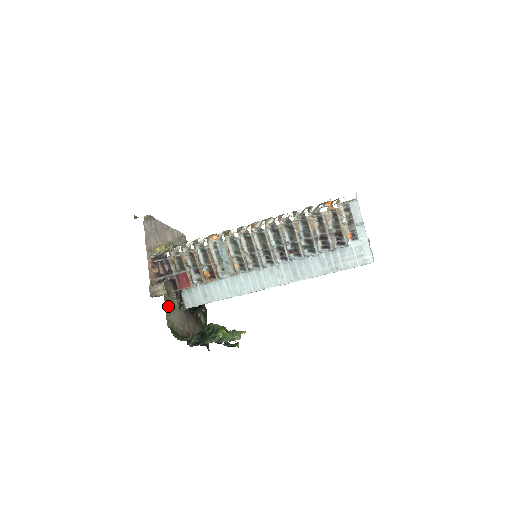
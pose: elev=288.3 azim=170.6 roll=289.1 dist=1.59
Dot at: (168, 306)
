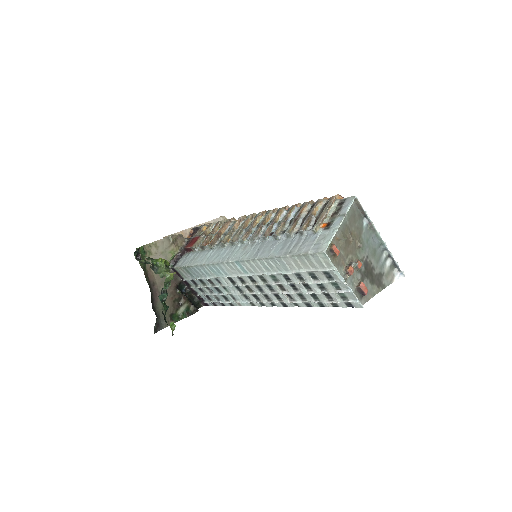
Dot at: (163, 245)
